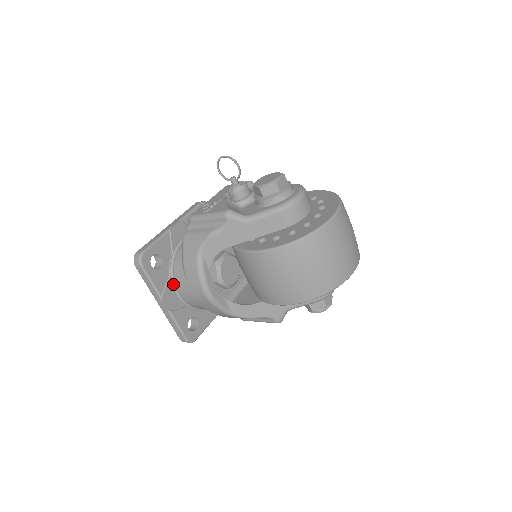
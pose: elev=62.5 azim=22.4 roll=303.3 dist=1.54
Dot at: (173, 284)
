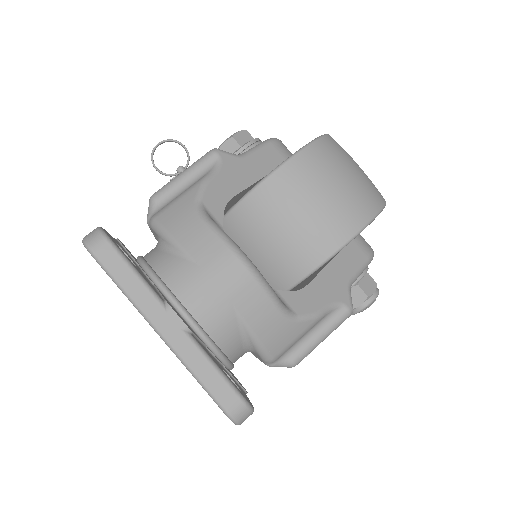
Dot at: (169, 292)
